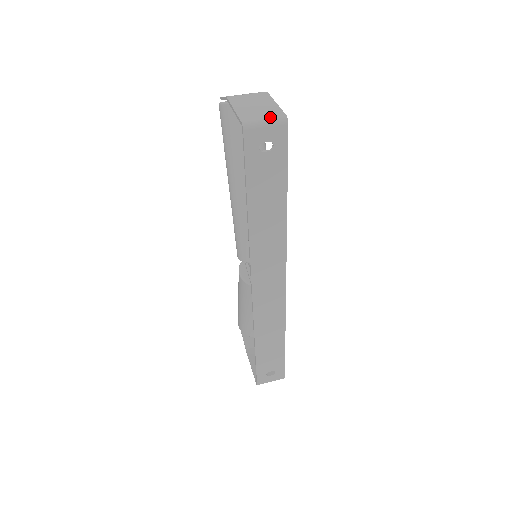
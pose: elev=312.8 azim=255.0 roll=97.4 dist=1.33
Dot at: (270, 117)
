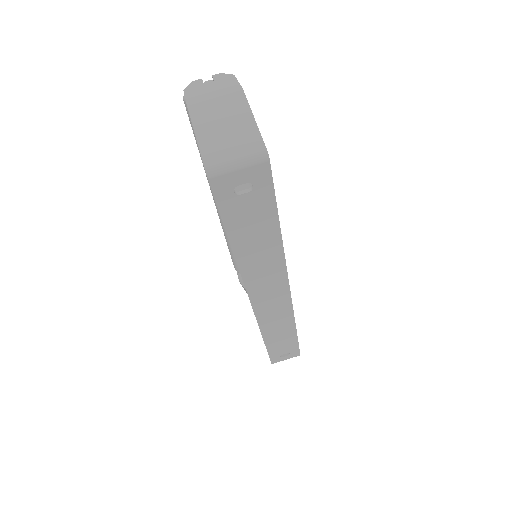
Dot at: (243, 154)
